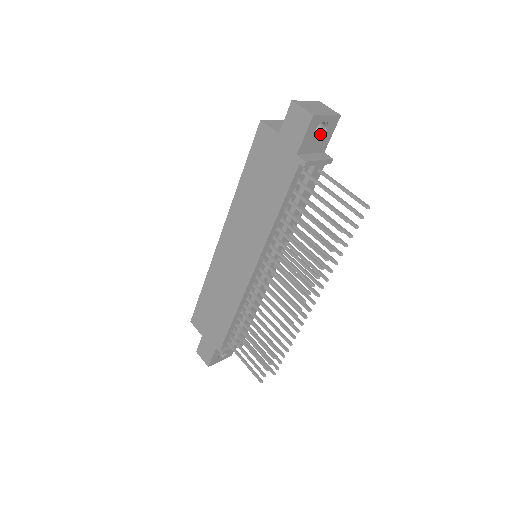
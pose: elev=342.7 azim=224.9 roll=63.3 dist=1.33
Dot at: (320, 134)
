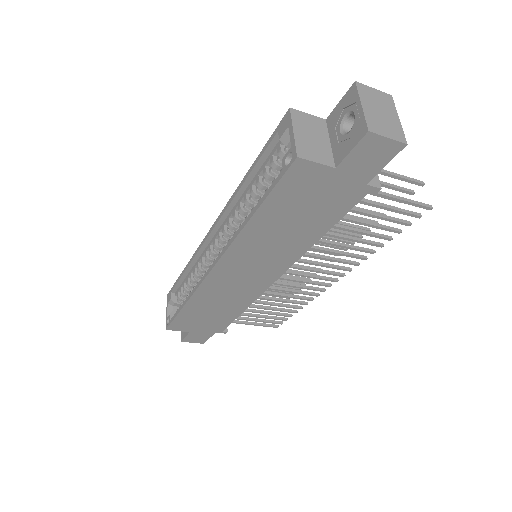
Dot at: occluded
